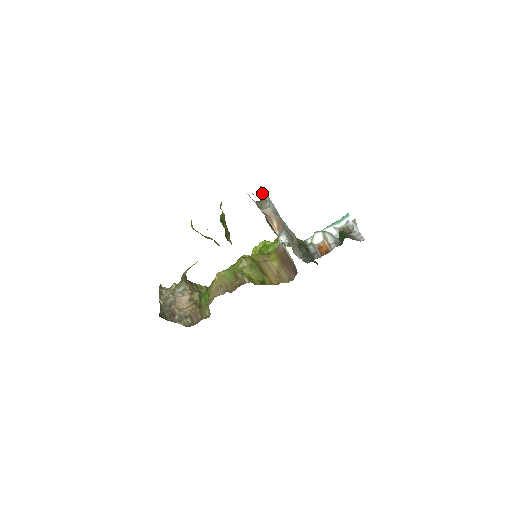
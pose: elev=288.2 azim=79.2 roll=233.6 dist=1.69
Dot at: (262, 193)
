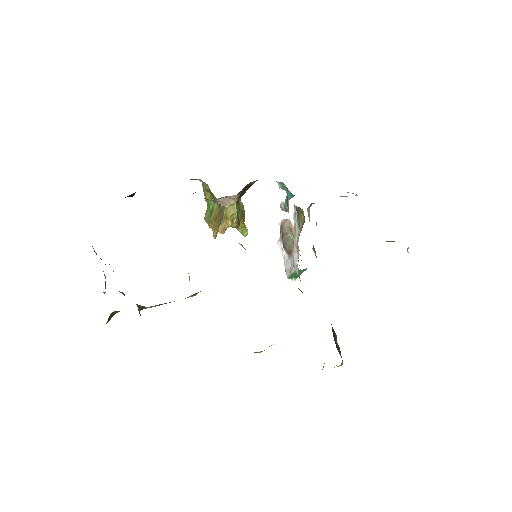
Dot at: occluded
